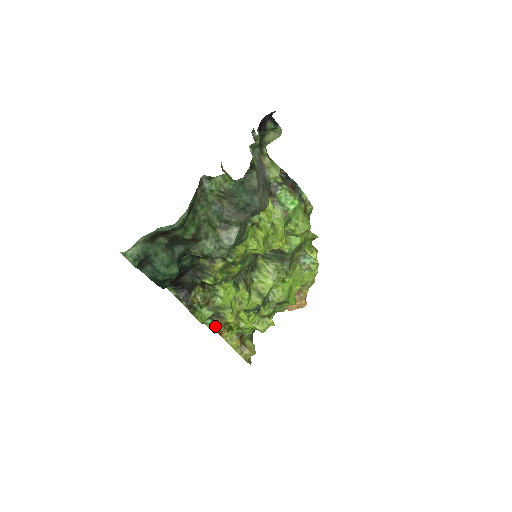
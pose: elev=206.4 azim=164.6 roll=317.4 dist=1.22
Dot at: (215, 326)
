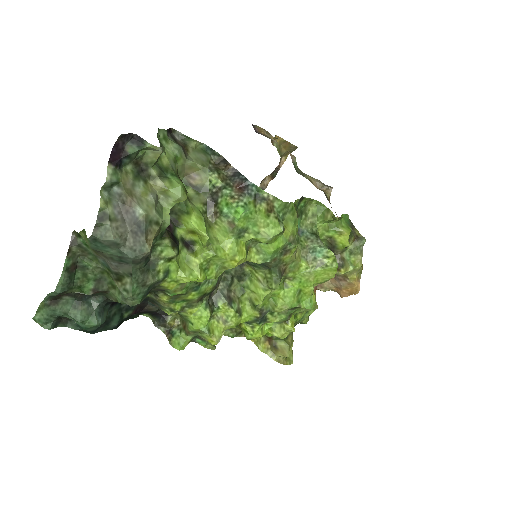
Dot at: (231, 333)
